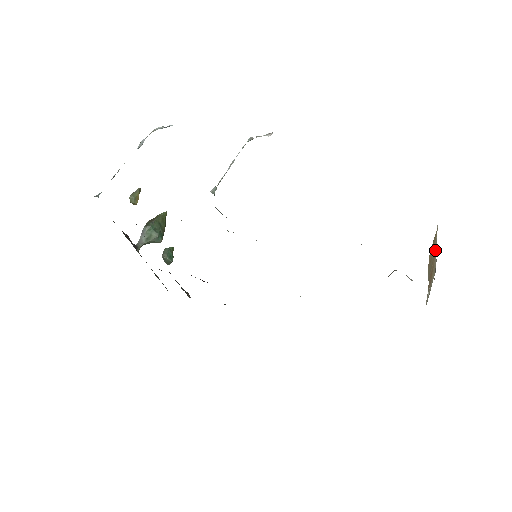
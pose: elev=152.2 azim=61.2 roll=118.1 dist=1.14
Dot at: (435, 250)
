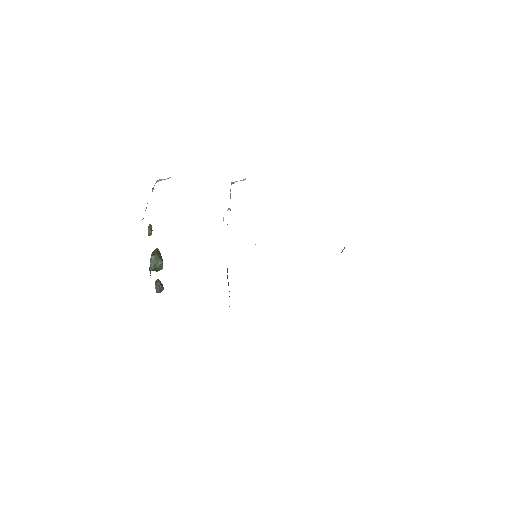
Dot at: occluded
